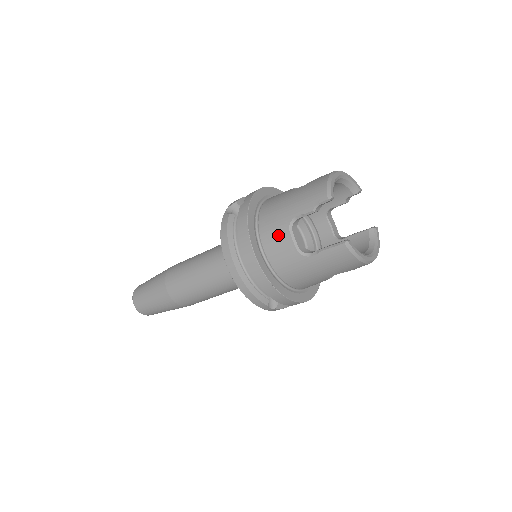
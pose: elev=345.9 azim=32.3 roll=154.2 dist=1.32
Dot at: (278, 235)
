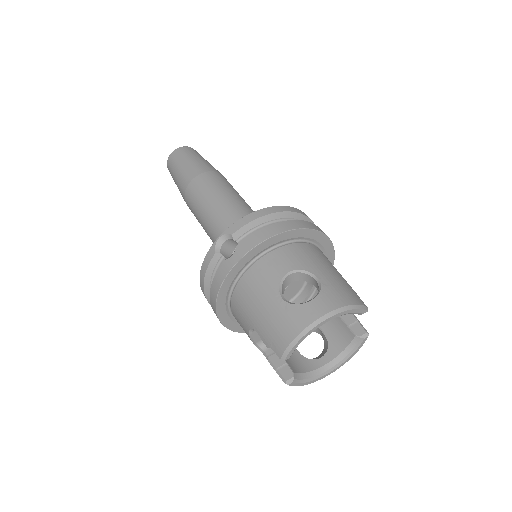
Dot at: (241, 321)
